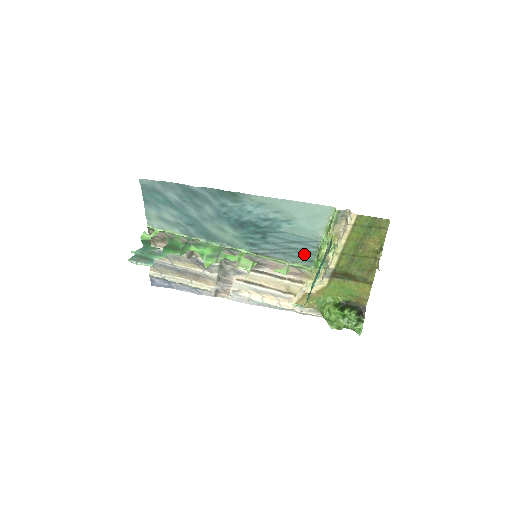
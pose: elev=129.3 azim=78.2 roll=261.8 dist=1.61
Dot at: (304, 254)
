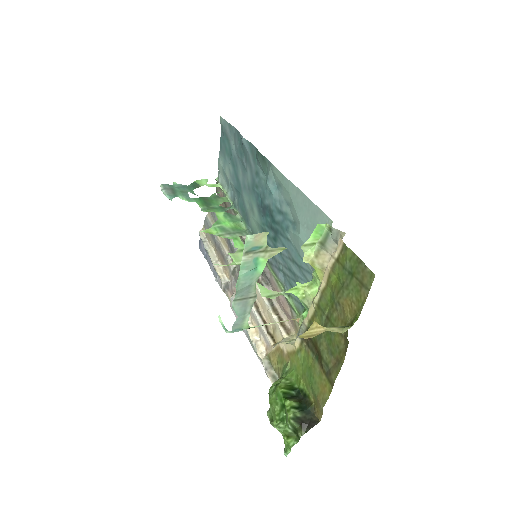
Dot at: occluded
